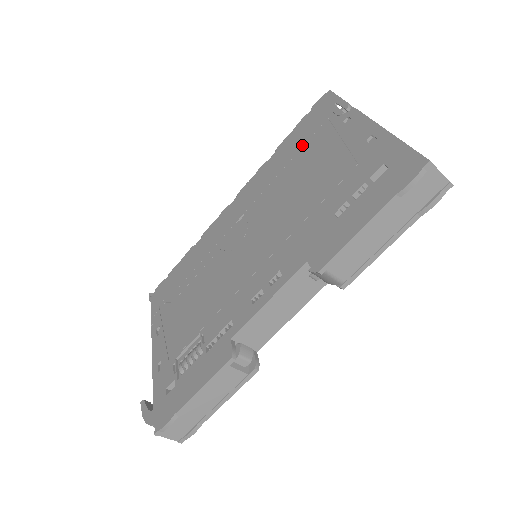
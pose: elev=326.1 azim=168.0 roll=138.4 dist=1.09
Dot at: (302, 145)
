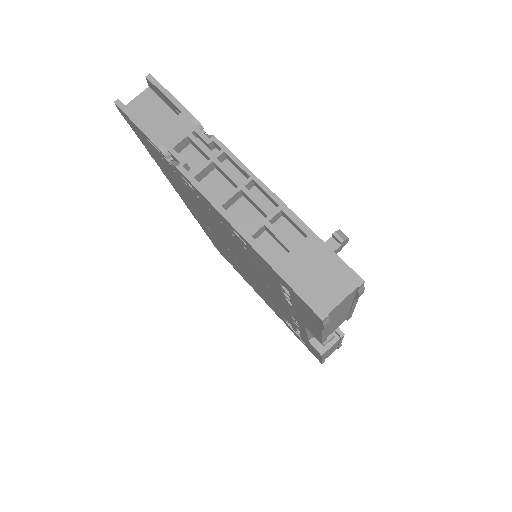
Dot at: occluded
